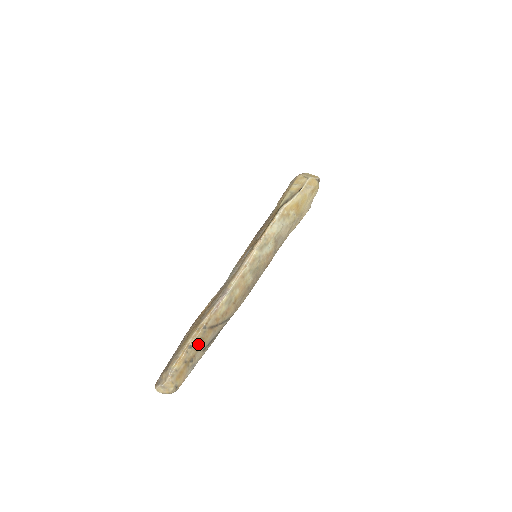
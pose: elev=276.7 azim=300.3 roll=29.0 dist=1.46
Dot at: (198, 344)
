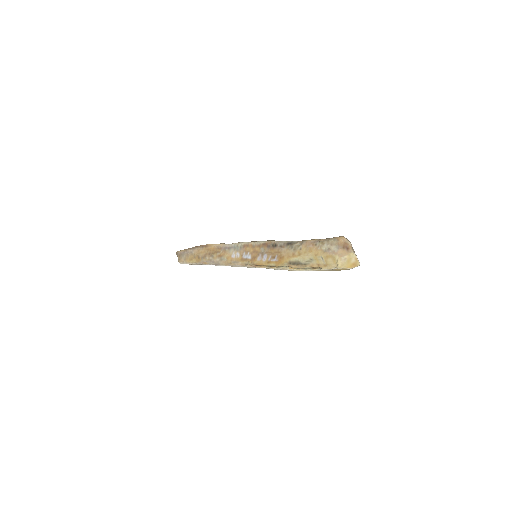
Dot at: occluded
